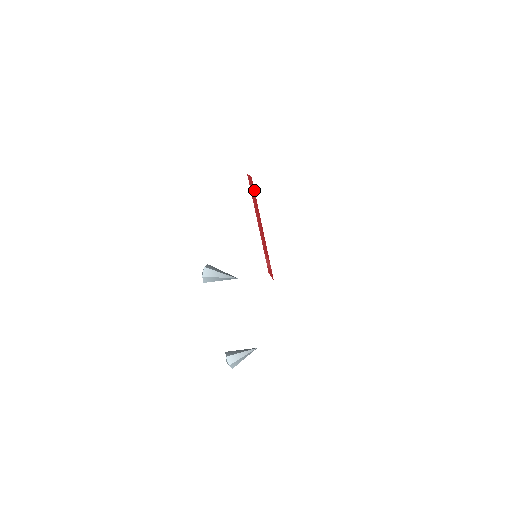
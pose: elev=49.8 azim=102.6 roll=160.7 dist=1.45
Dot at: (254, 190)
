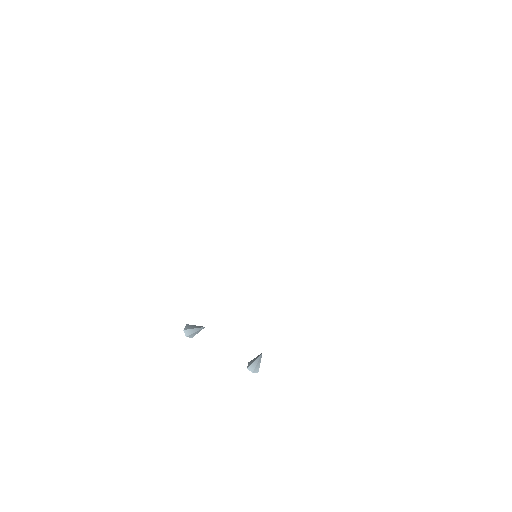
Dot at: occluded
